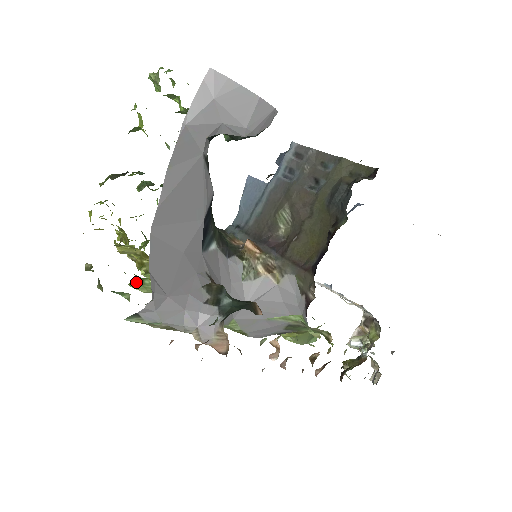
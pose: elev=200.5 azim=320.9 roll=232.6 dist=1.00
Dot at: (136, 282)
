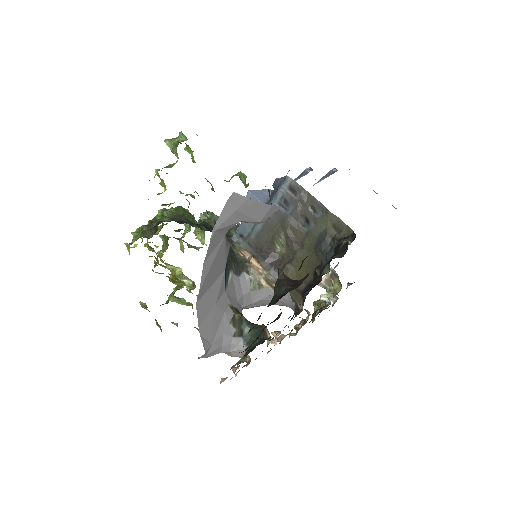
Dot at: (173, 298)
